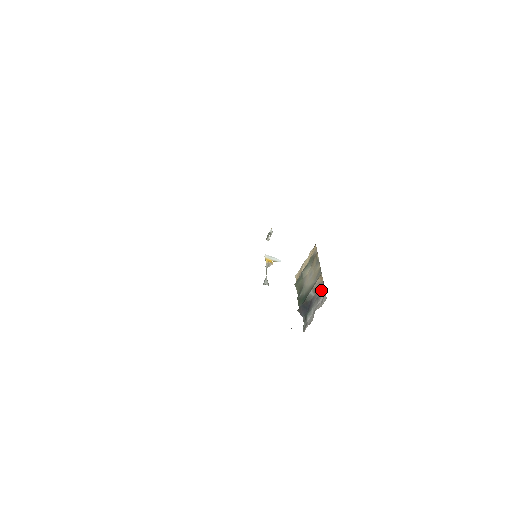
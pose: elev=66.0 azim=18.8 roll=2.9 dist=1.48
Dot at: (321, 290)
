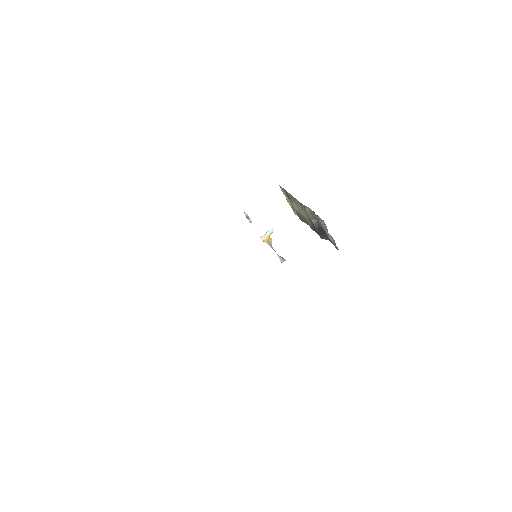
Dot at: occluded
